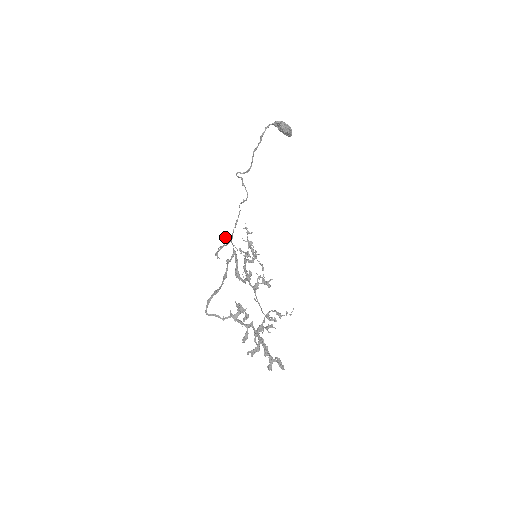
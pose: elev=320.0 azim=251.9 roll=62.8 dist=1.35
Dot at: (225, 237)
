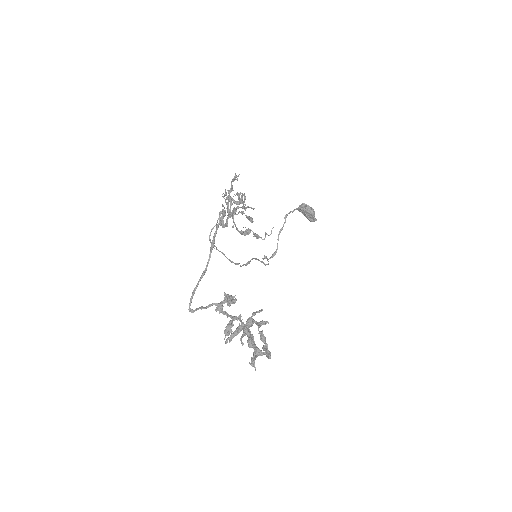
Dot at: (220, 211)
